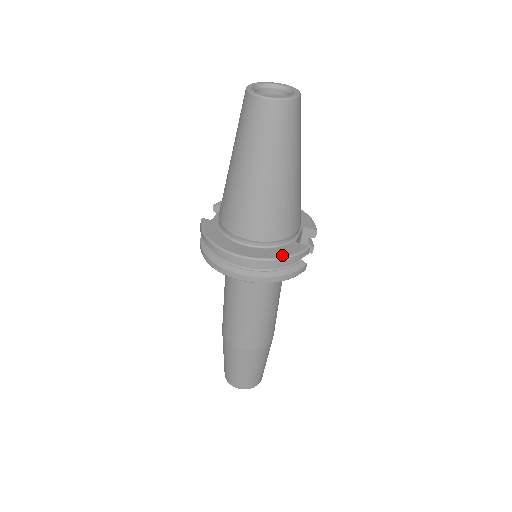
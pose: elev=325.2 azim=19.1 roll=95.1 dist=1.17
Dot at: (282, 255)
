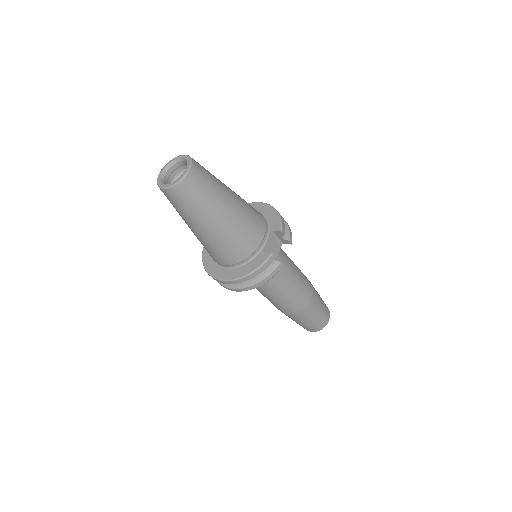
Dot at: (250, 271)
